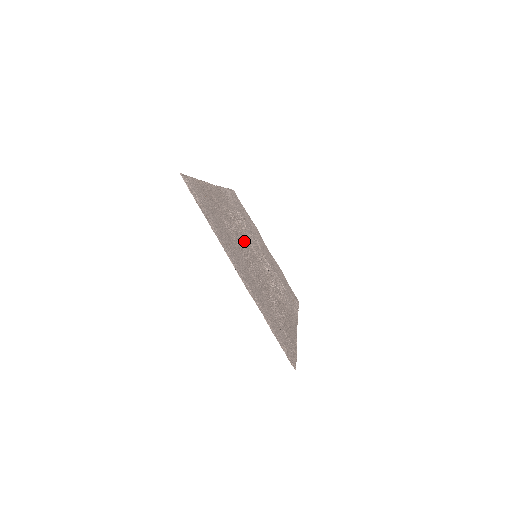
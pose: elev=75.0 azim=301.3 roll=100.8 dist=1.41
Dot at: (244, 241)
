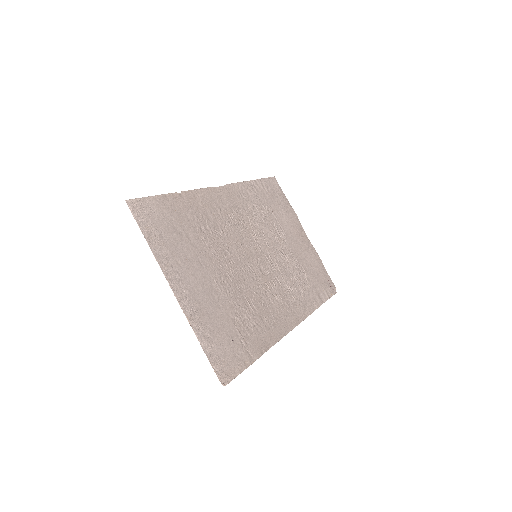
Dot at: (239, 243)
